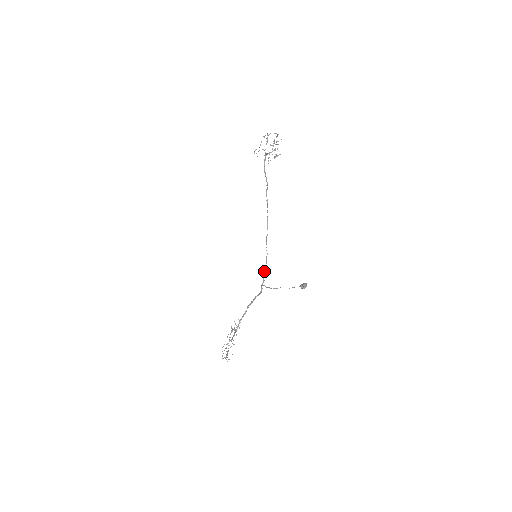
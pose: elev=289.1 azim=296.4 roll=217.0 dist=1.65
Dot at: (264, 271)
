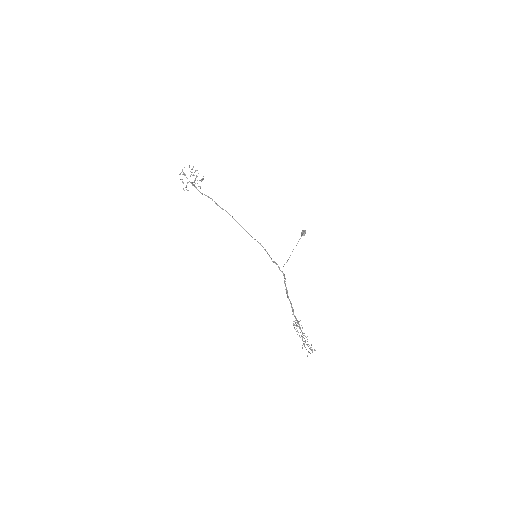
Dot at: occluded
